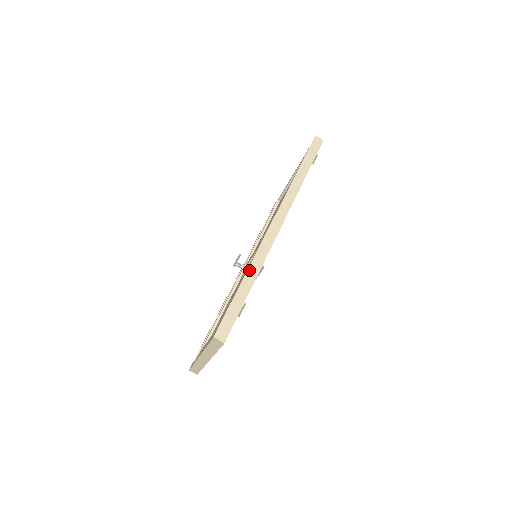
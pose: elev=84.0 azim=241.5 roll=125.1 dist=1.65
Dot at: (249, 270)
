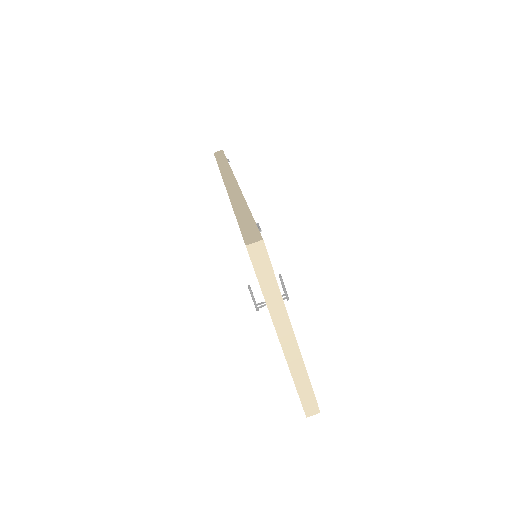
Dot at: (234, 206)
